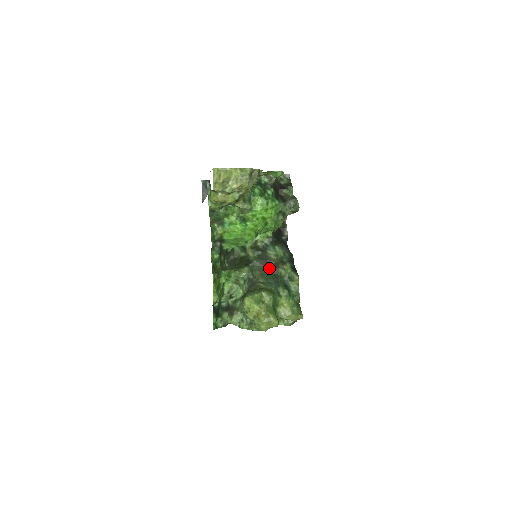
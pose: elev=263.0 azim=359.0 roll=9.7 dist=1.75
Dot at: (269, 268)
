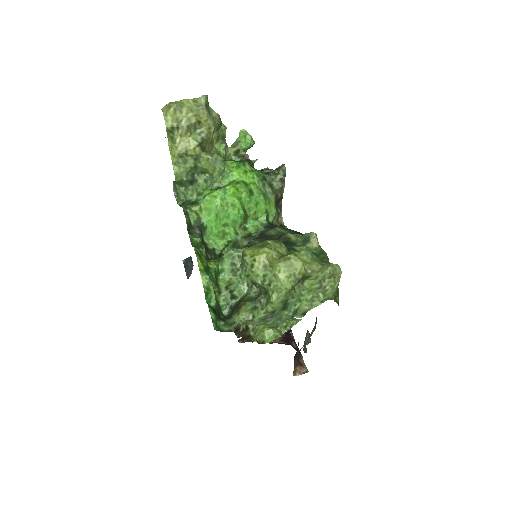
Dot at: occluded
